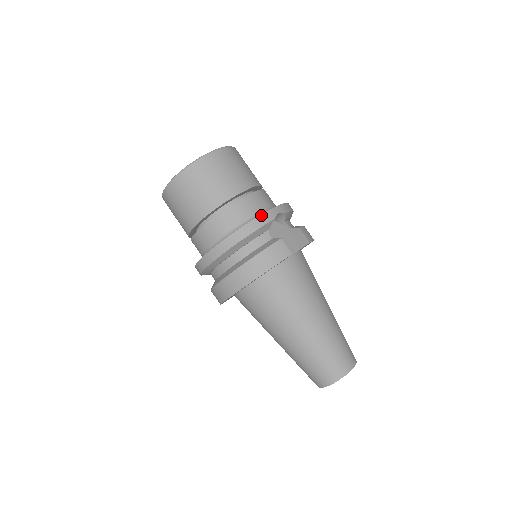
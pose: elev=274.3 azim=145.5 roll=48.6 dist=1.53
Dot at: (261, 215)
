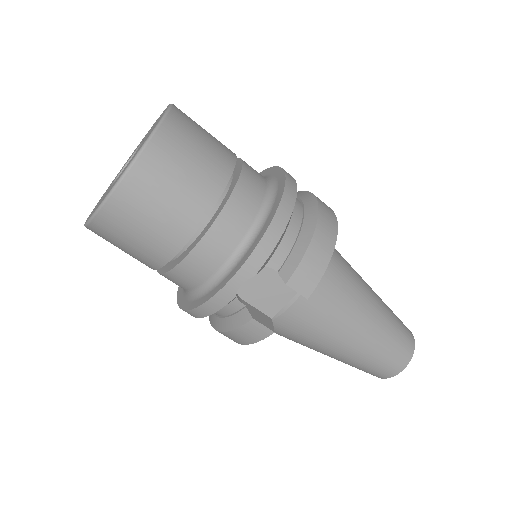
Dot at: (212, 297)
